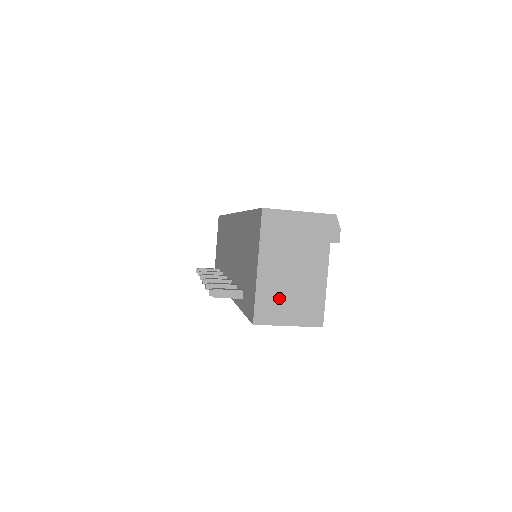
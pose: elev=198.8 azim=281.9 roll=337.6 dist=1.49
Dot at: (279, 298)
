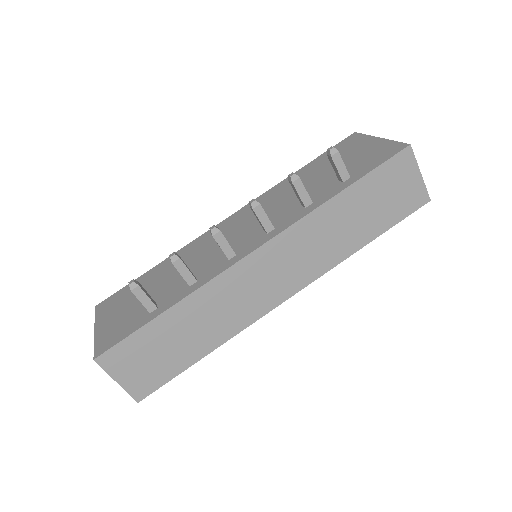
Dot at: occluded
